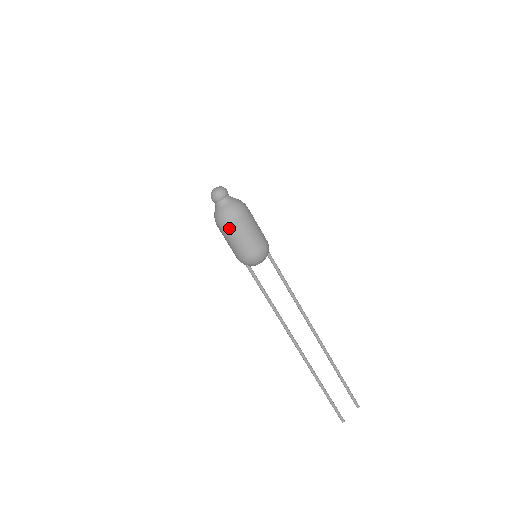
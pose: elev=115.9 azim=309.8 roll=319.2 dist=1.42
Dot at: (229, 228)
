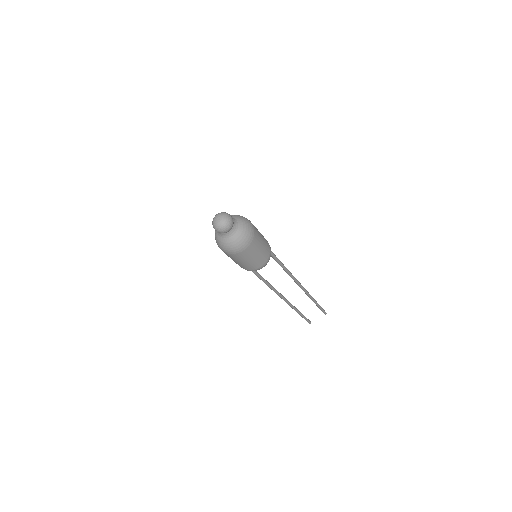
Dot at: (231, 256)
